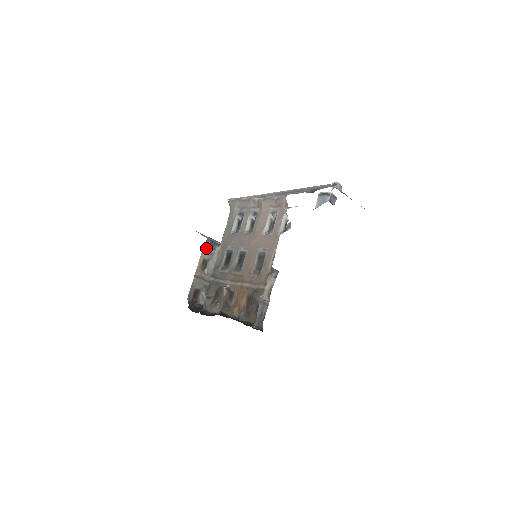
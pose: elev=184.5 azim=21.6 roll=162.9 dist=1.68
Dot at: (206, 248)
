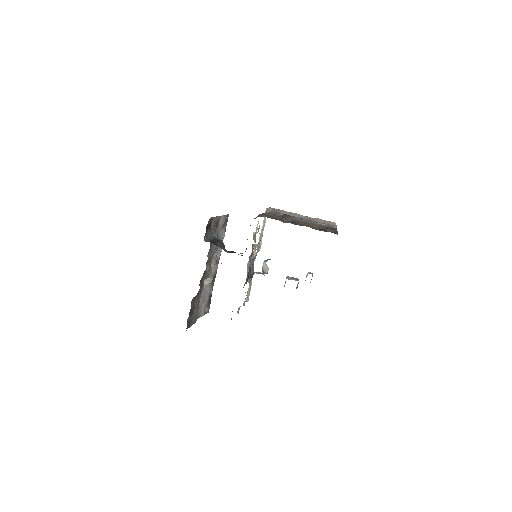
Dot at: (225, 217)
